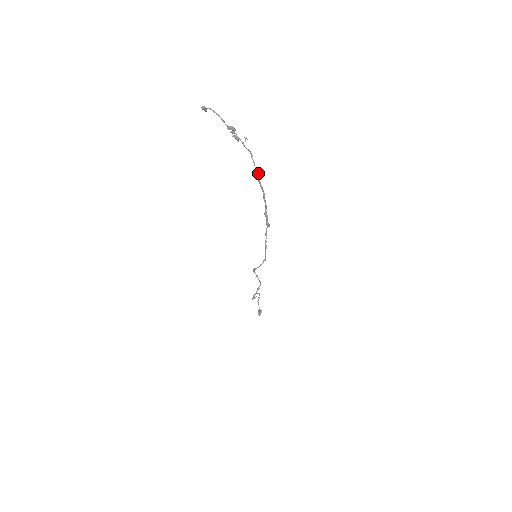
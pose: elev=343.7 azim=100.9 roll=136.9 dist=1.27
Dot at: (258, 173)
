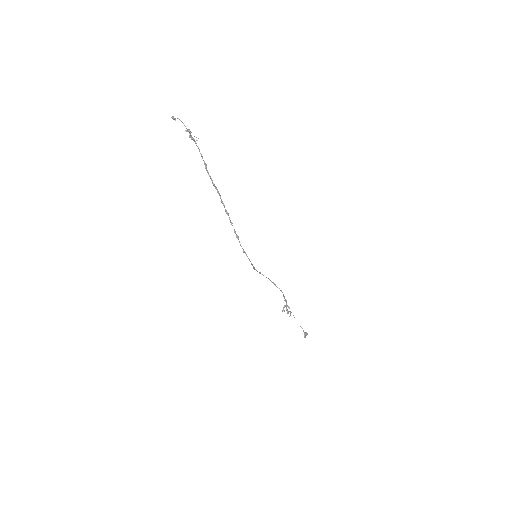
Dot at: (206, 164)
